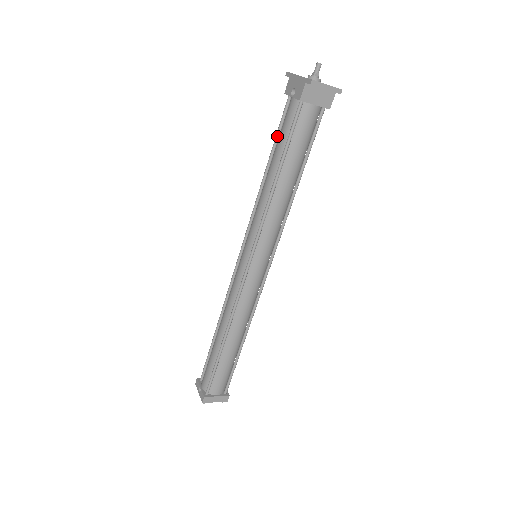
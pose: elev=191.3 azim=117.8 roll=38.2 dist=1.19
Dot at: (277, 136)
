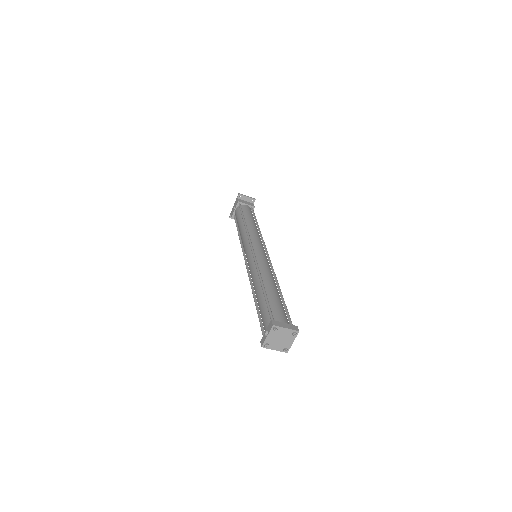
Dot at: (236, 224)
